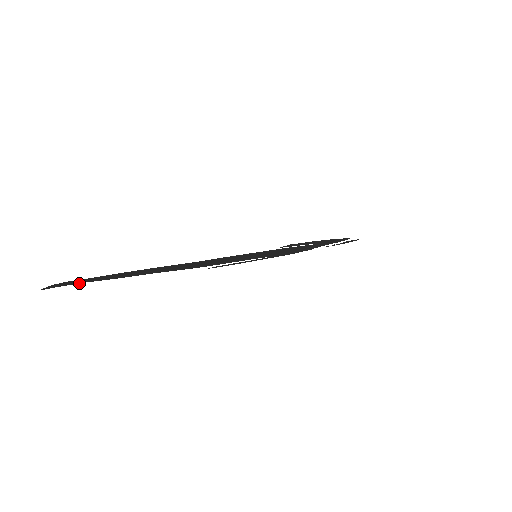
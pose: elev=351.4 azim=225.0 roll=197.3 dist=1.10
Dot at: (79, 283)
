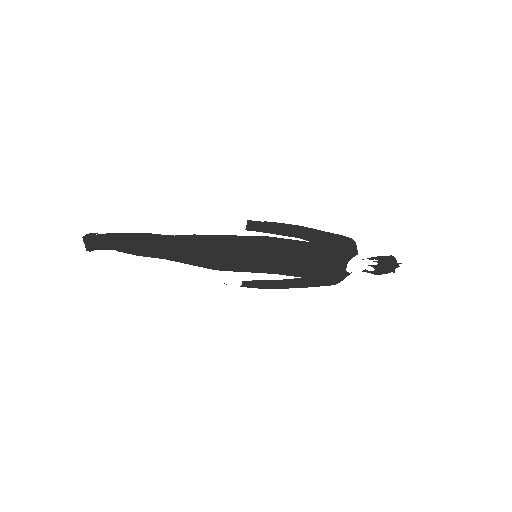
Dot at: occluded
